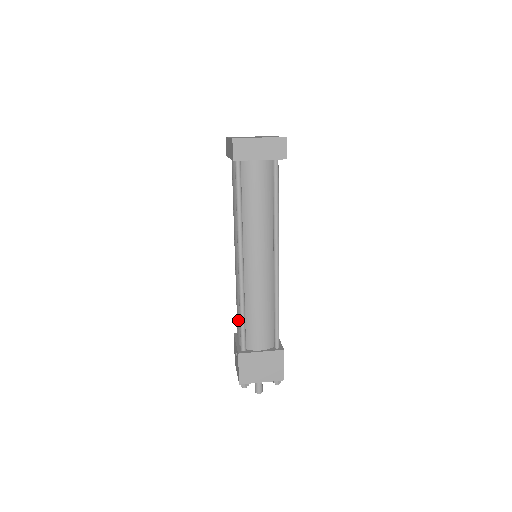
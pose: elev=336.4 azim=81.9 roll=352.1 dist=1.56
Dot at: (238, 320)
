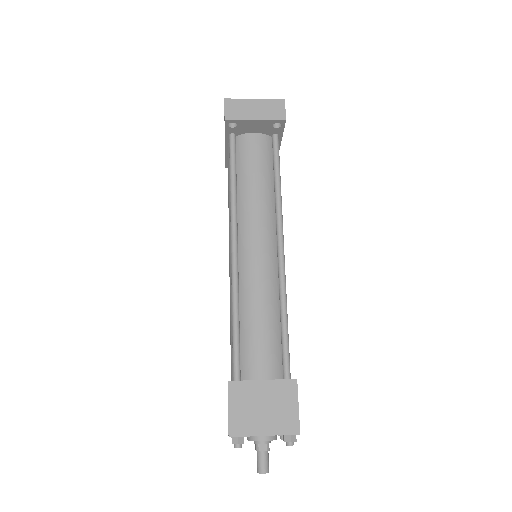
Dot at: (231, 341)
